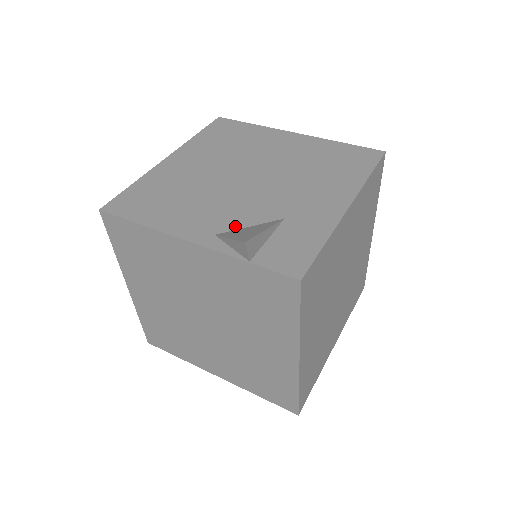
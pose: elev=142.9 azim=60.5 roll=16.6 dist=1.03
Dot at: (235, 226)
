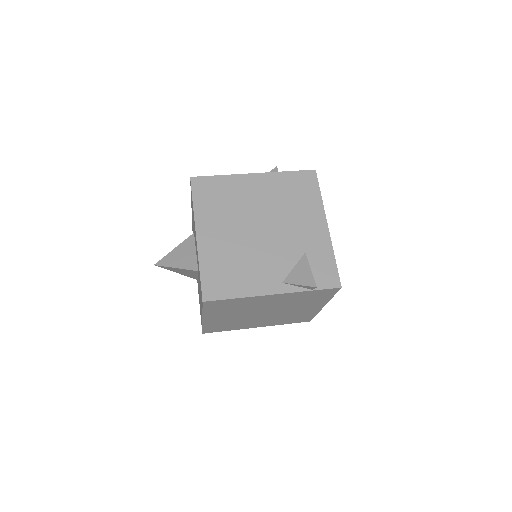
Dot at: (287, 271)
